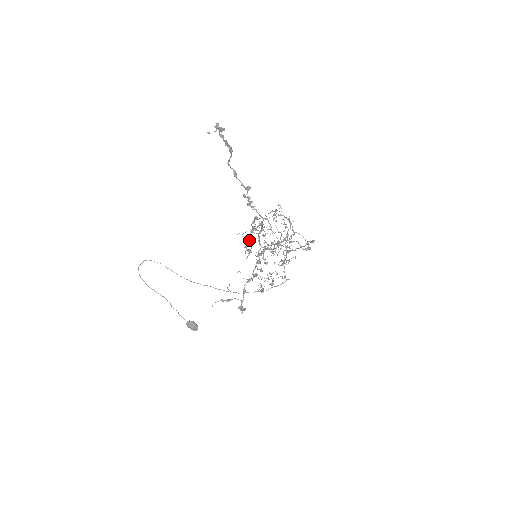
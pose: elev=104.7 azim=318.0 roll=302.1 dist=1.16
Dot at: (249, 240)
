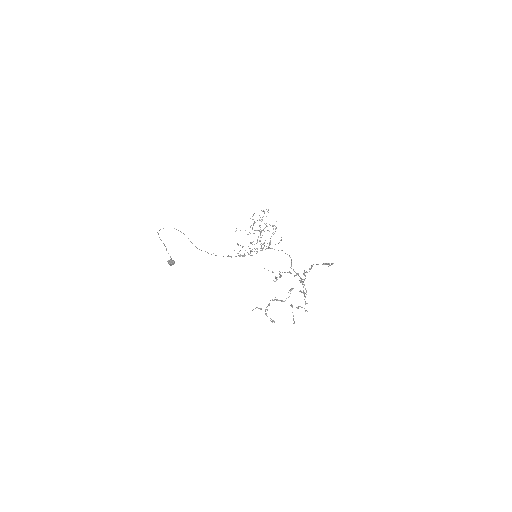
Dot at: (280, 274)
